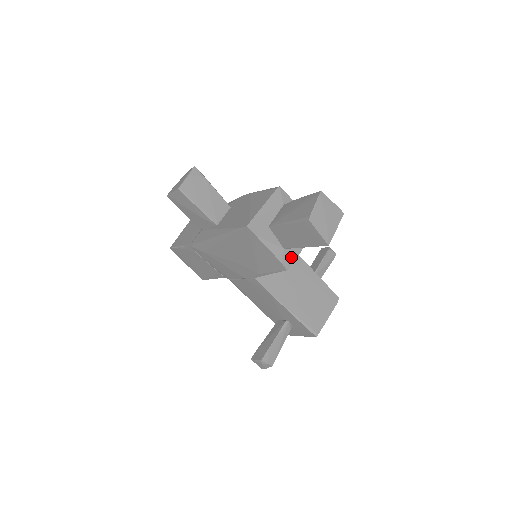
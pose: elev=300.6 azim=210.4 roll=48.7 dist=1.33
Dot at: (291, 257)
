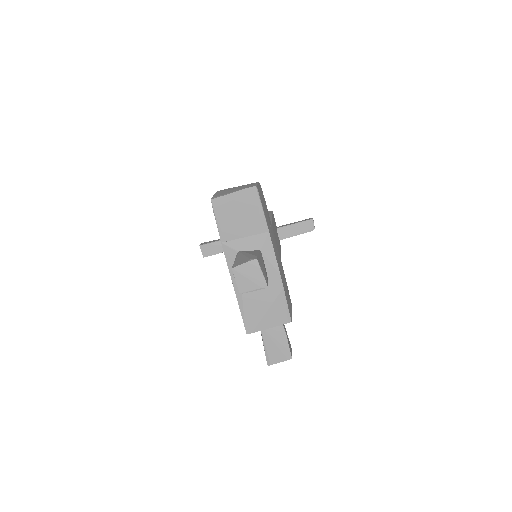
Dot at: occluded
